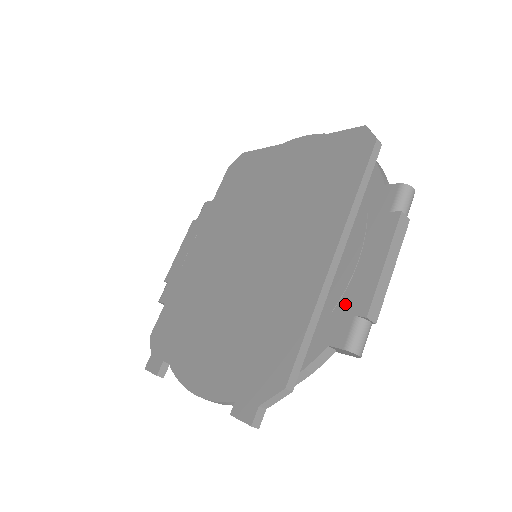
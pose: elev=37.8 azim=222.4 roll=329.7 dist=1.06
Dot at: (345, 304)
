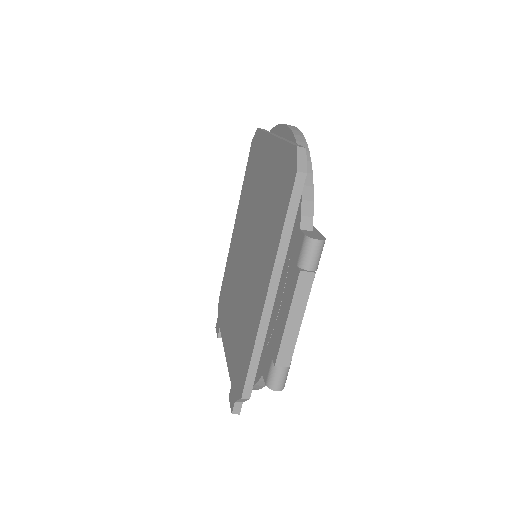
Dot at: (271, 344)
